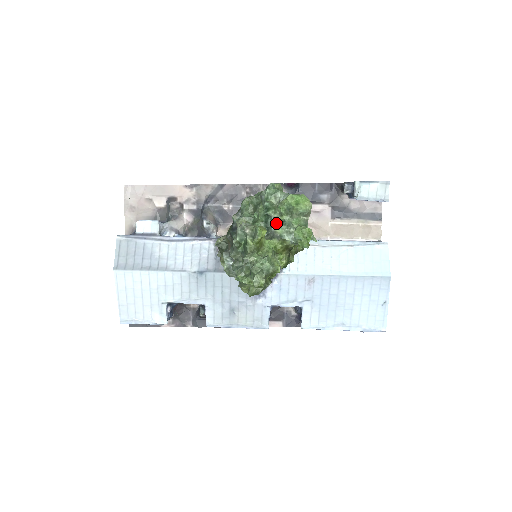
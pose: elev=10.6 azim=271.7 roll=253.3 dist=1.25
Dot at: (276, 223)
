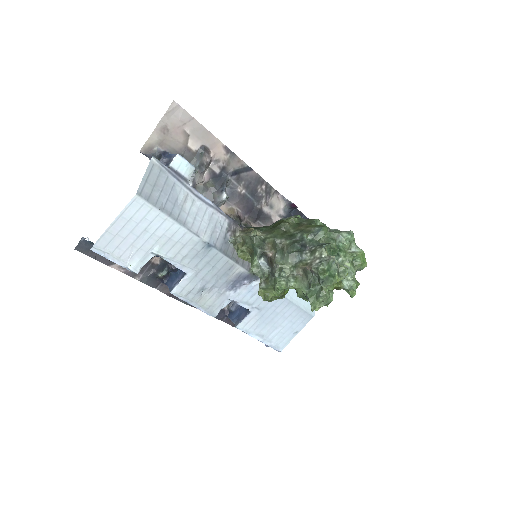
Dot at: occluded
